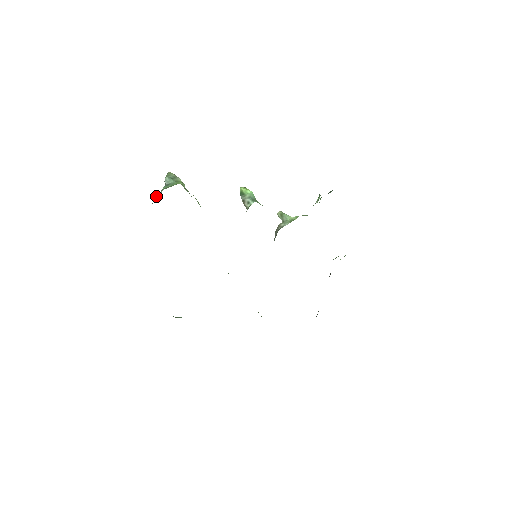
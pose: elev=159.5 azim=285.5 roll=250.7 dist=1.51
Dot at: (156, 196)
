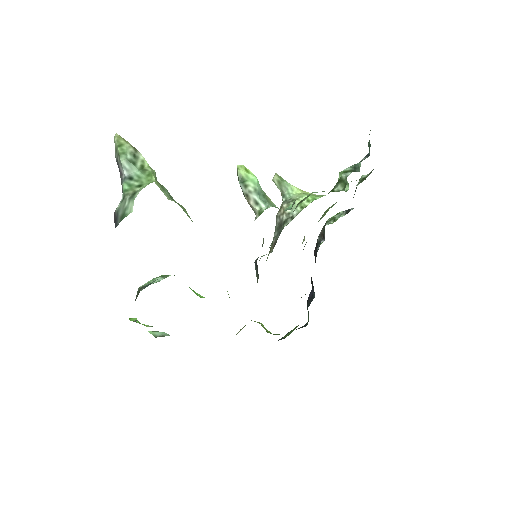
Dot at: (120, 211)
